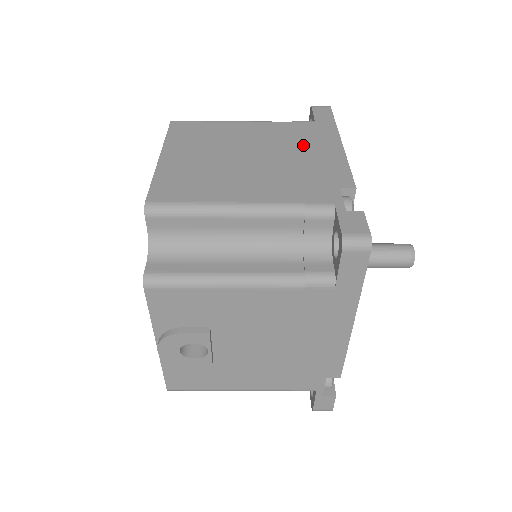
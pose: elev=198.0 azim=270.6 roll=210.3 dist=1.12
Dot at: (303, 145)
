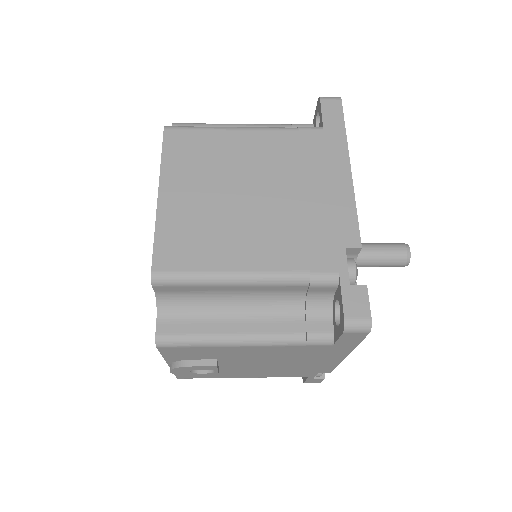
Dot at: (310, 174)
